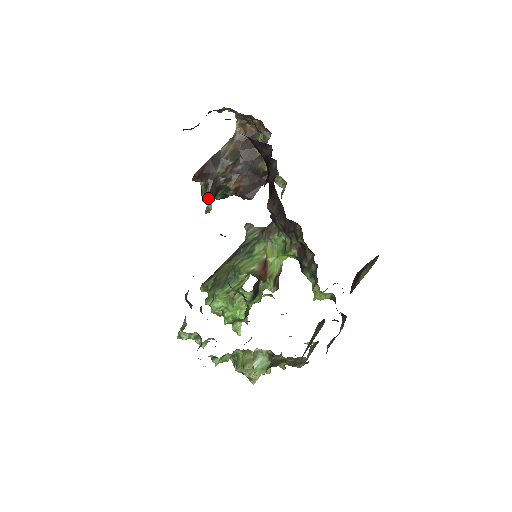
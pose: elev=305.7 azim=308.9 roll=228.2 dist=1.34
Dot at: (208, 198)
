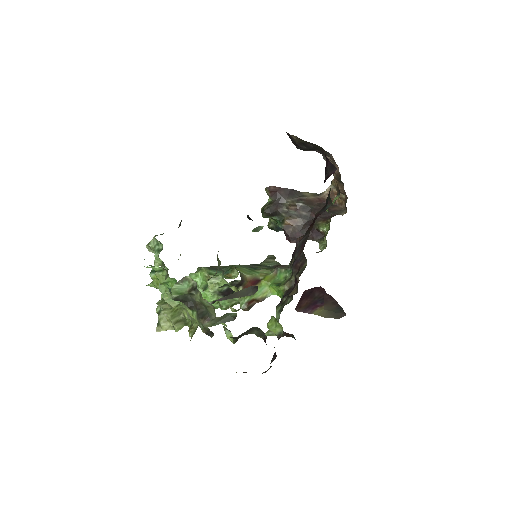
Dot at: (264, 211)
